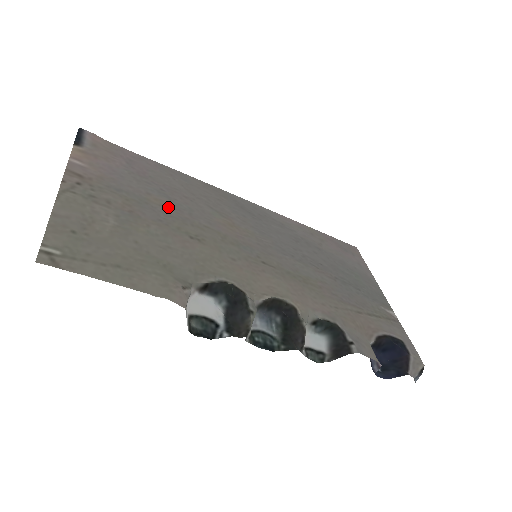
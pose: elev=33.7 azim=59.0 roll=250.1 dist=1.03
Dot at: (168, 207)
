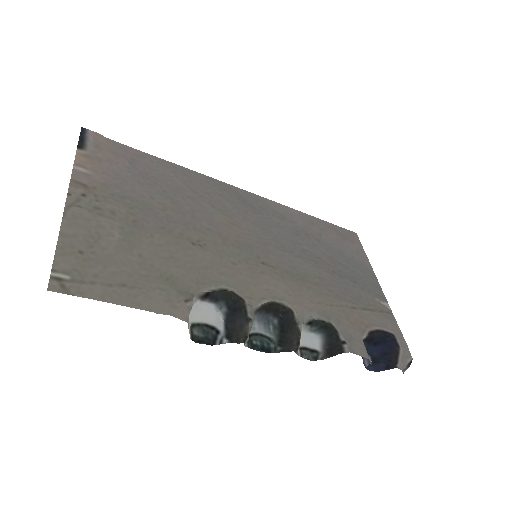
Dot at: (171, 211)
